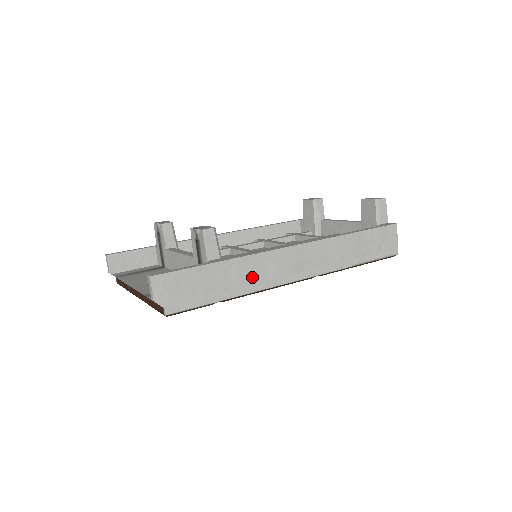
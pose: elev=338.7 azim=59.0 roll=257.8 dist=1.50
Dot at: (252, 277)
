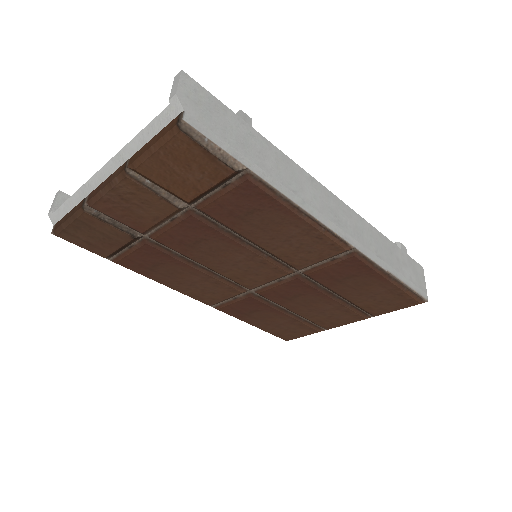
Dot at: (288, 181)
